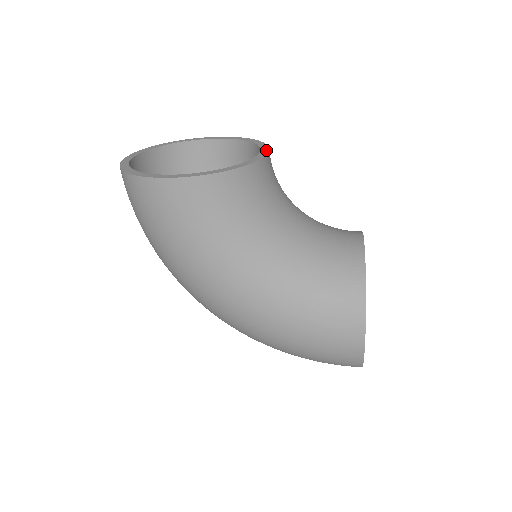
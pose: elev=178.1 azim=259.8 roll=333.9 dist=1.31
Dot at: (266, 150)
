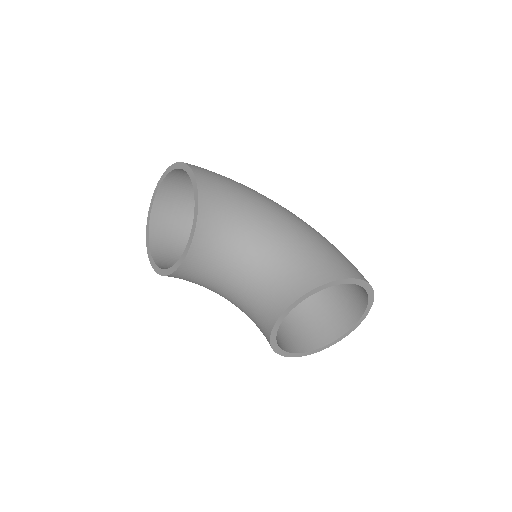
Dot at: (186, 252)
